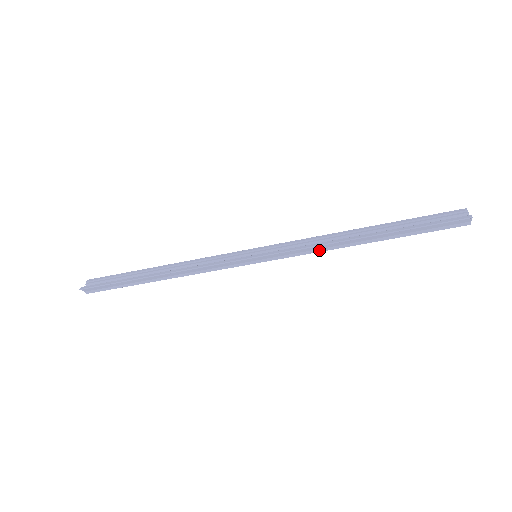
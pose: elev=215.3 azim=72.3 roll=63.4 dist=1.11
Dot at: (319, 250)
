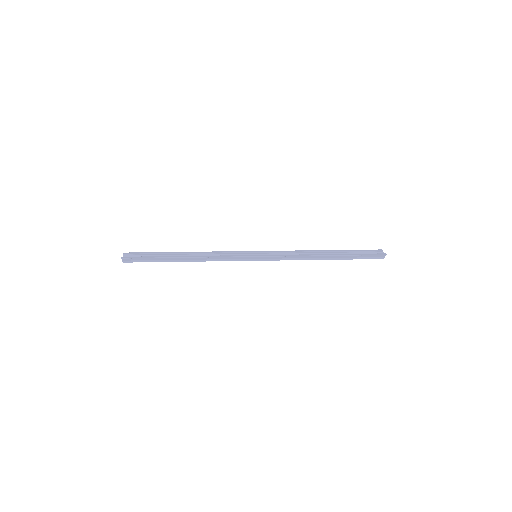
Dot at: (297, 259)
